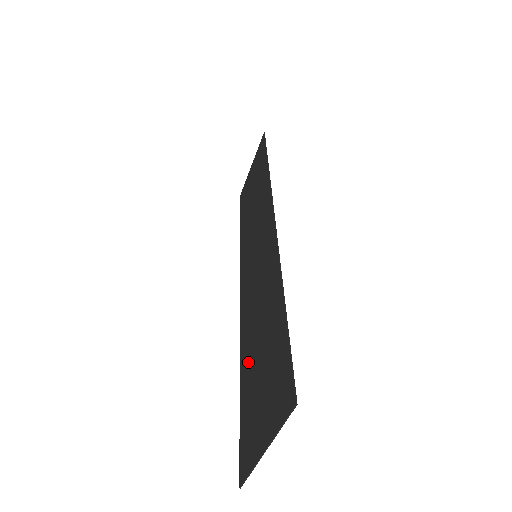
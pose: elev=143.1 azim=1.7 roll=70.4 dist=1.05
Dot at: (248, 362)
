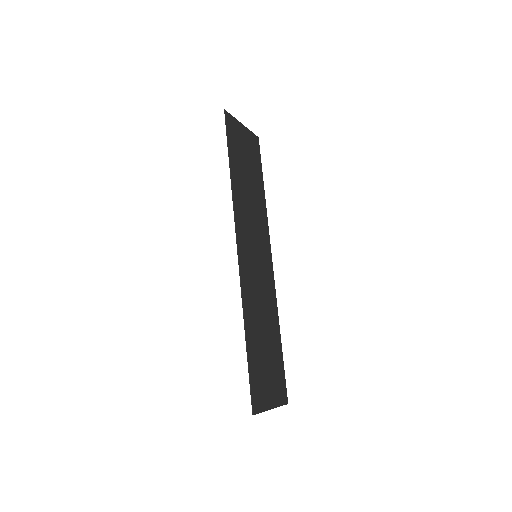
Dot at: (273, 337)
